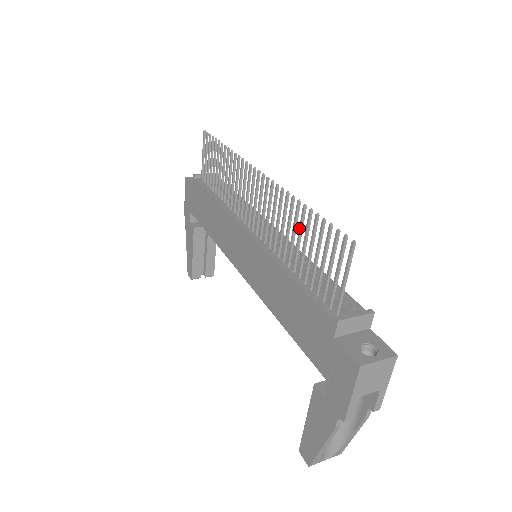
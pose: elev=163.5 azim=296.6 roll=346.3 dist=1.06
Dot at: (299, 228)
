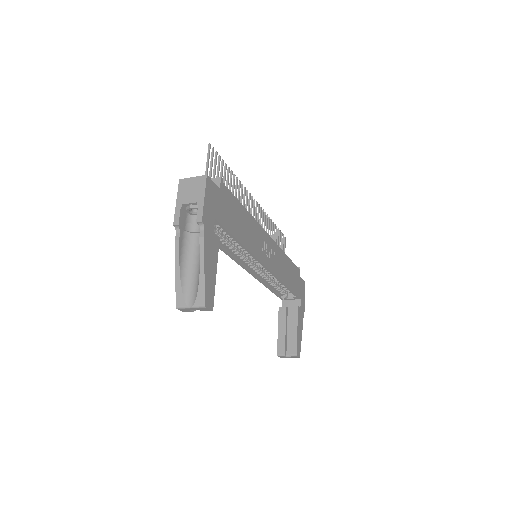
Dot at: (230, 185)
